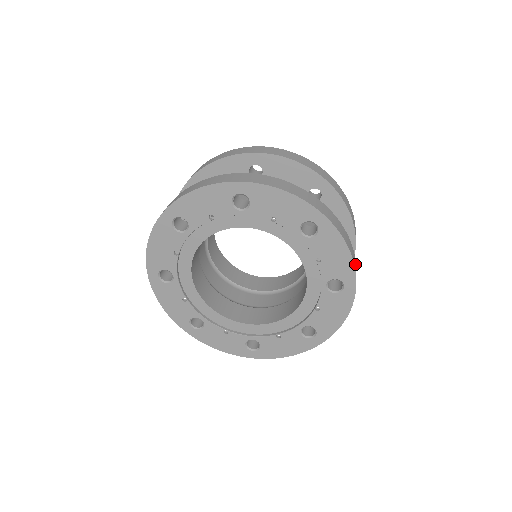
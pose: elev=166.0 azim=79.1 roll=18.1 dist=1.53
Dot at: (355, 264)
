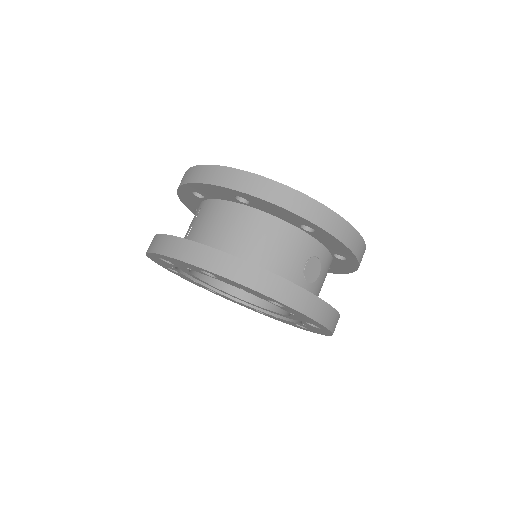
Dot at: (331, 319)
